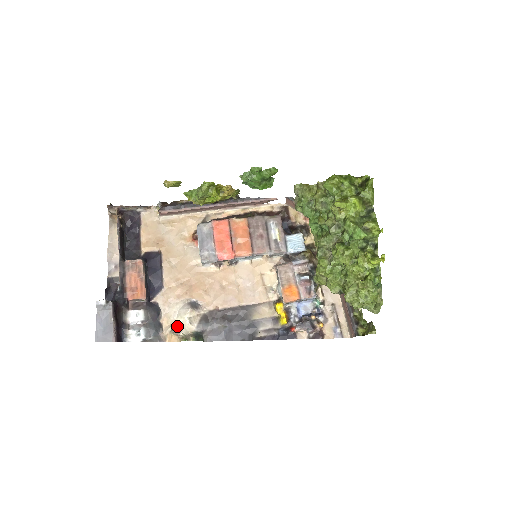
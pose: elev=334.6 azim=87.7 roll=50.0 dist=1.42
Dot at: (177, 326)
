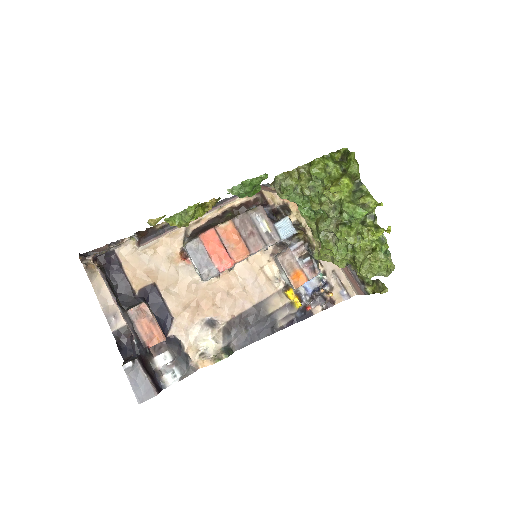
Dot at: (203, 349)
